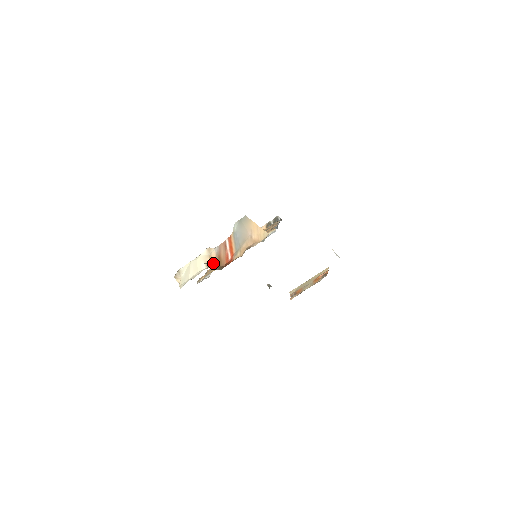
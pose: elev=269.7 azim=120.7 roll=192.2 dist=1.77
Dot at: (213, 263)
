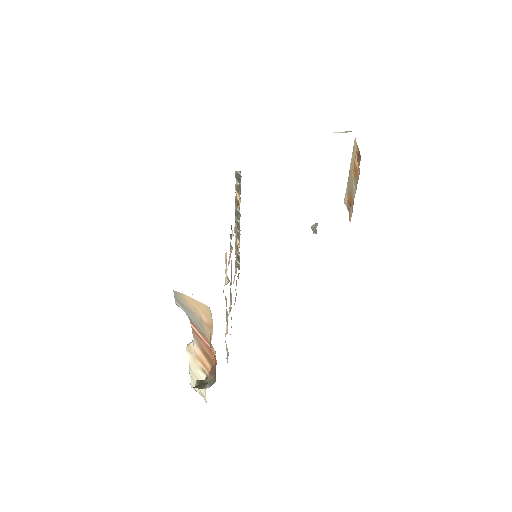
Dot at: (206, 365)
